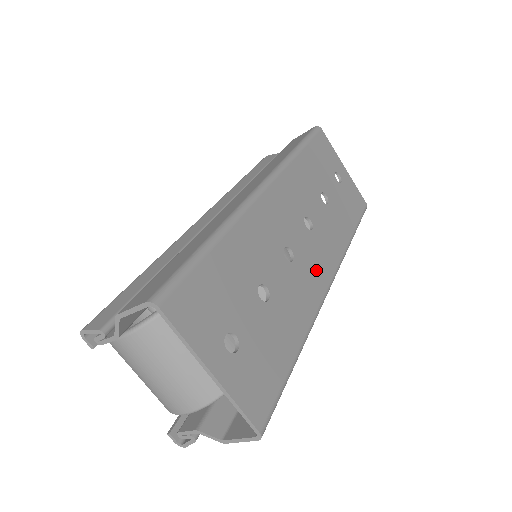
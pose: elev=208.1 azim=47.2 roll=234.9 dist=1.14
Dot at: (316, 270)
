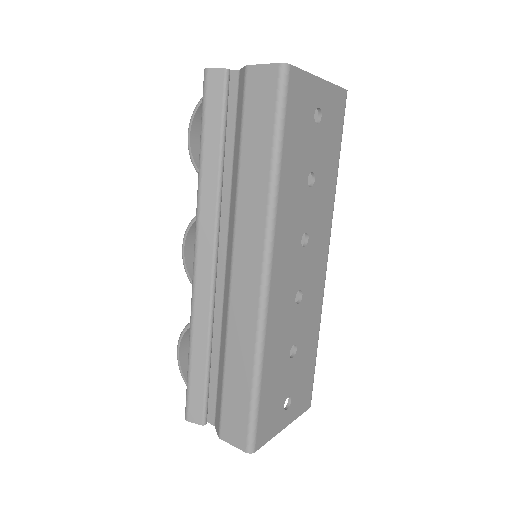
Dot at: (317, 270)
